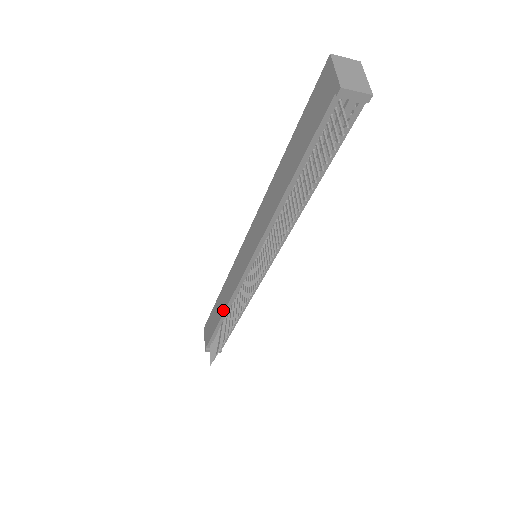
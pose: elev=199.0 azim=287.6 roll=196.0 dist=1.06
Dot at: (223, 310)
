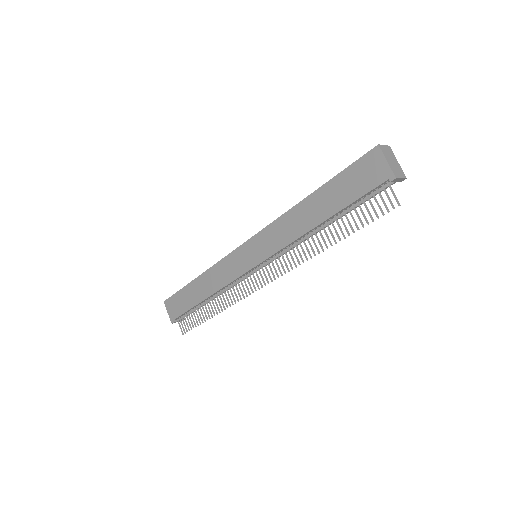
Dot at: (209, 294)
